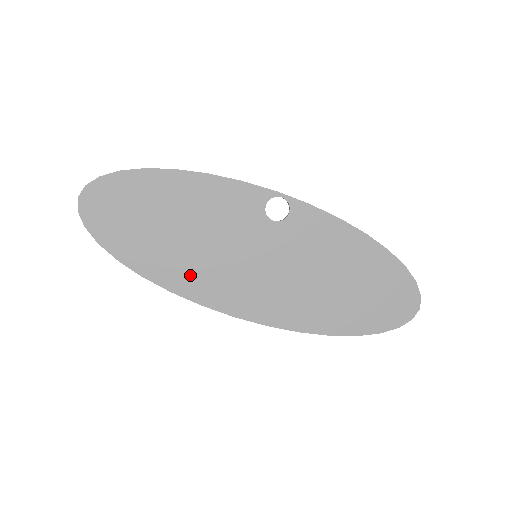
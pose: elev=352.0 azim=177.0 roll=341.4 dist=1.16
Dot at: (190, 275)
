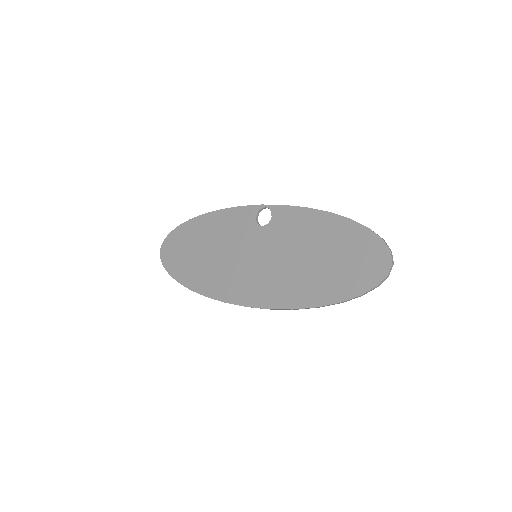
Dot at: (217, 282)
